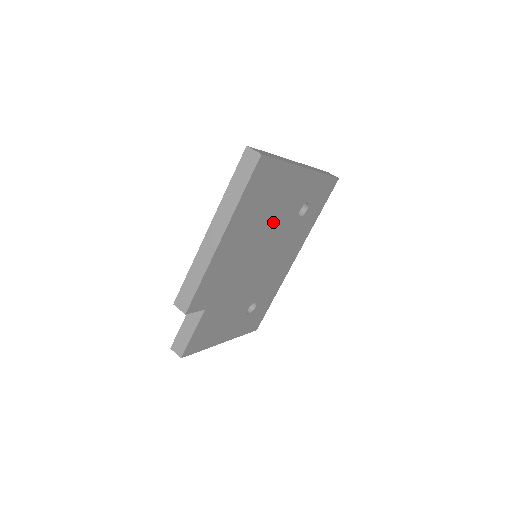
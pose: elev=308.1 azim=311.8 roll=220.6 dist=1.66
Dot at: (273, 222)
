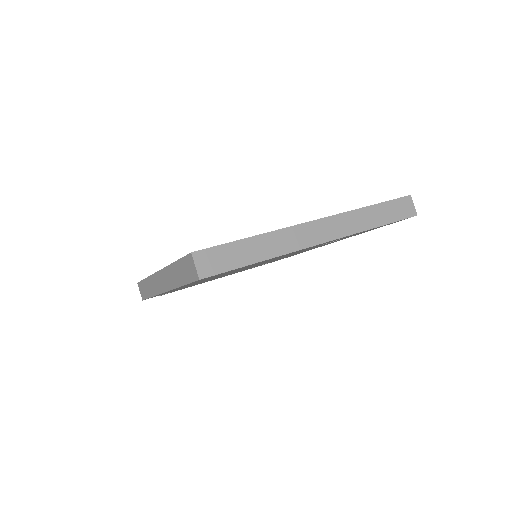
Dot at: occluded
